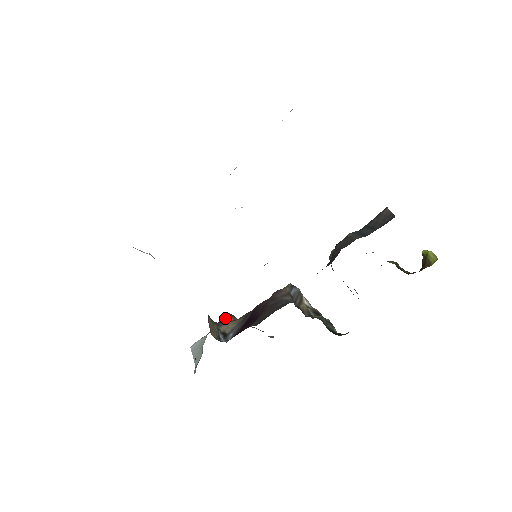
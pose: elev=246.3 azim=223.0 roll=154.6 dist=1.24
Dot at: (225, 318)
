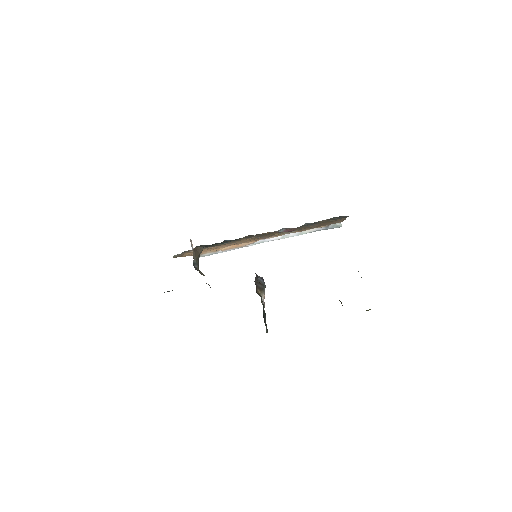
Dot at: occluded
